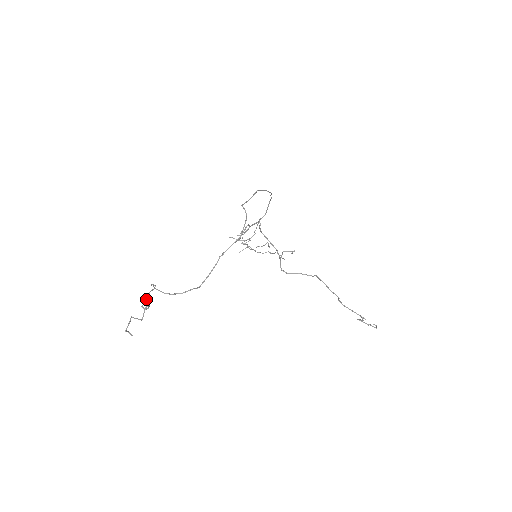
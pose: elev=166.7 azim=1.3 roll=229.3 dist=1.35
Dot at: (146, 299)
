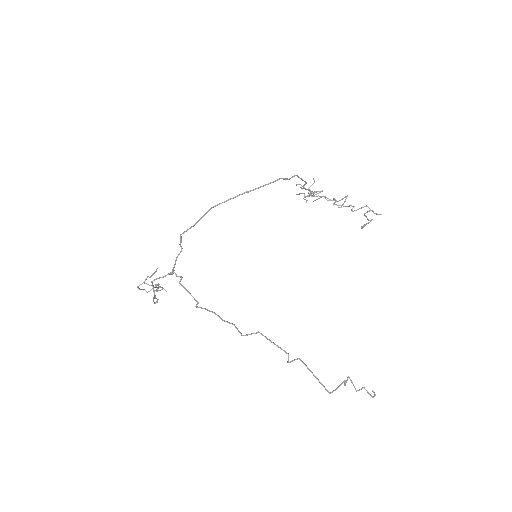
Dot at: (140, 289)
